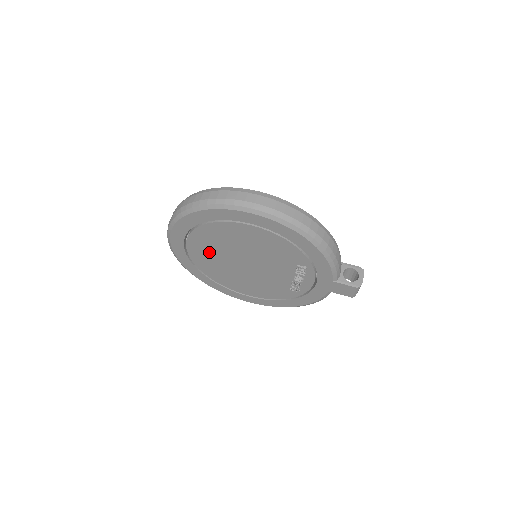
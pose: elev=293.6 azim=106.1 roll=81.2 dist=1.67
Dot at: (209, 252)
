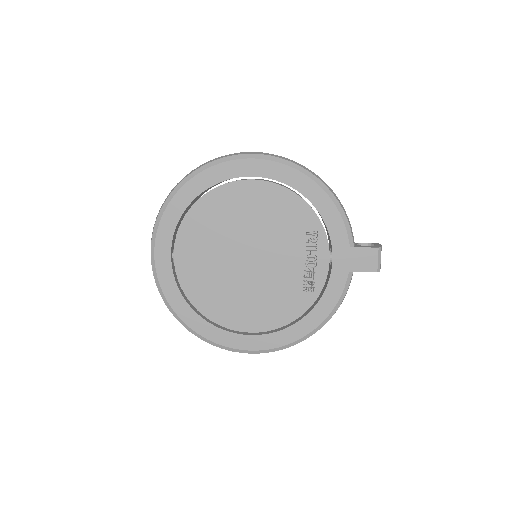
Dot at: (202, 254)
